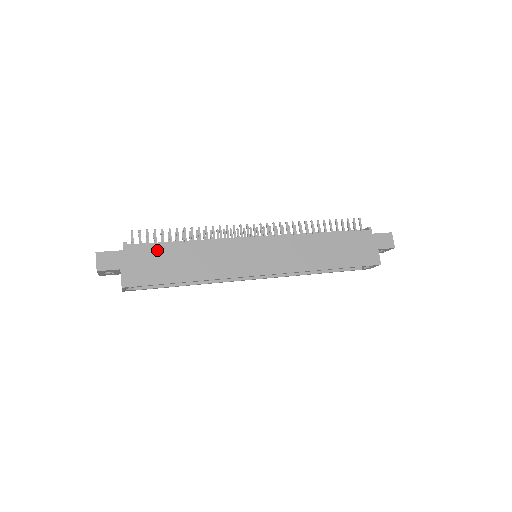
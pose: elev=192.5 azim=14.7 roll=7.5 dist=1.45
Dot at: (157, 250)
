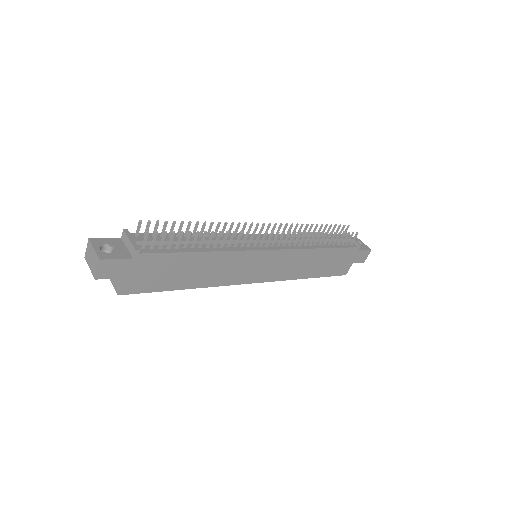
Dot at: (170, 259)
